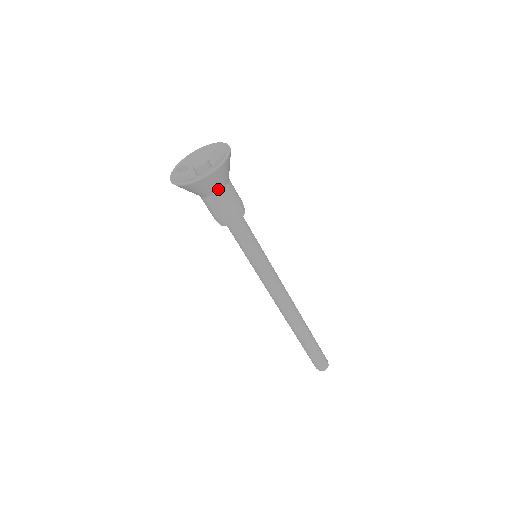
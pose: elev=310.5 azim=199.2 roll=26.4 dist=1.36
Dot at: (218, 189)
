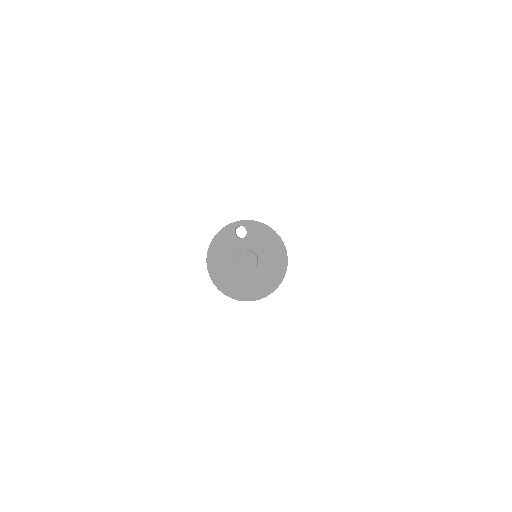
Dot at: occluded
